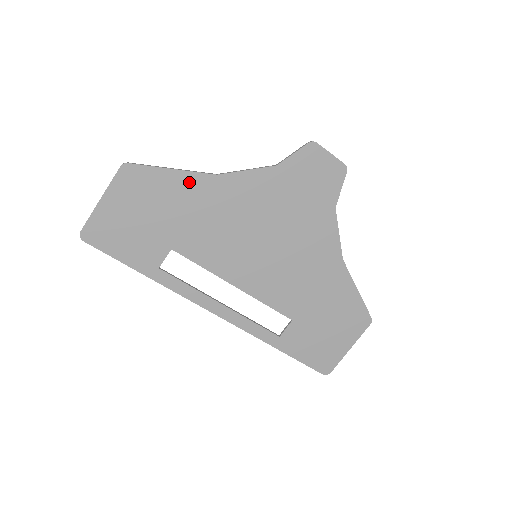
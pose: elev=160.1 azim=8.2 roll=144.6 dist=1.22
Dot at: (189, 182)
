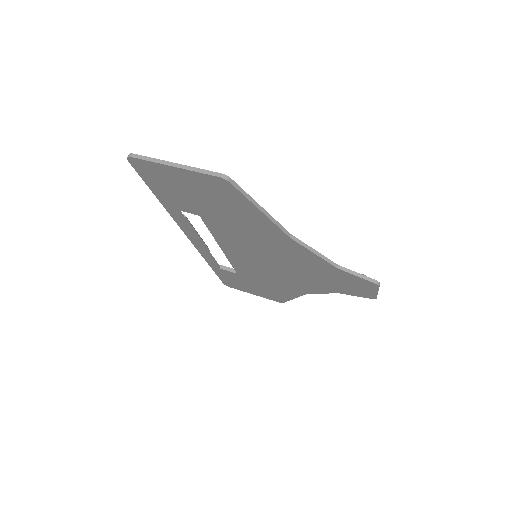
Dot at: (264, 222)
